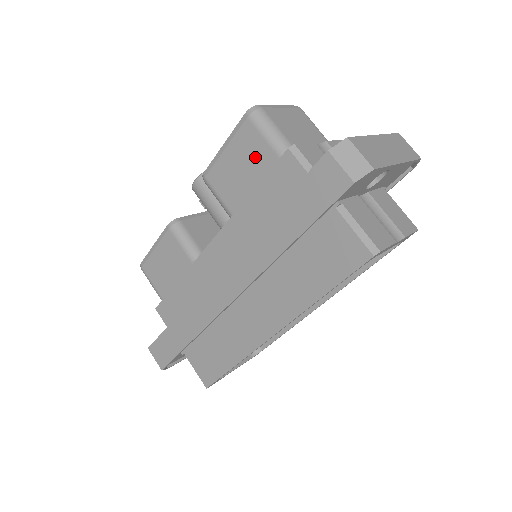
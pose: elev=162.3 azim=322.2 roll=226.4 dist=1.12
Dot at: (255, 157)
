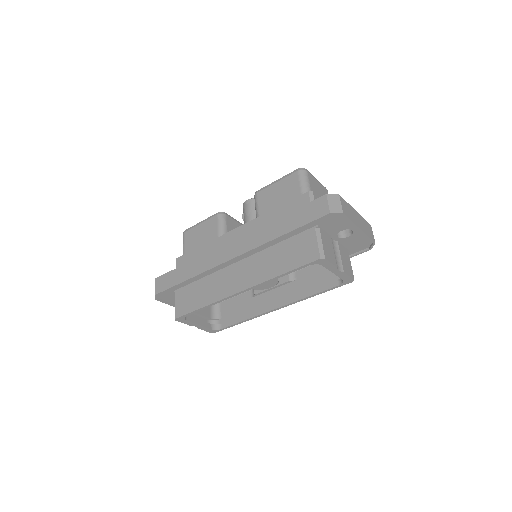
Dot at: (289, 191)
